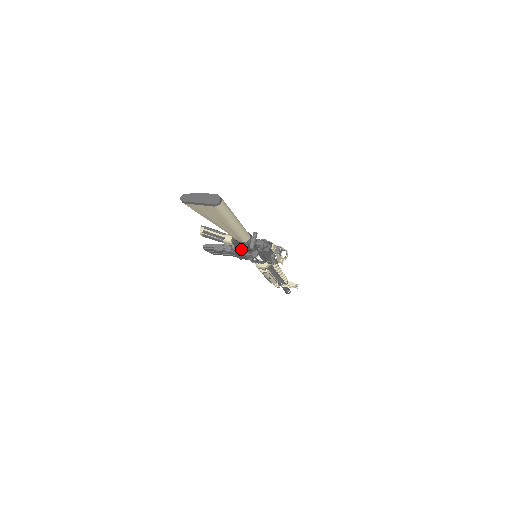
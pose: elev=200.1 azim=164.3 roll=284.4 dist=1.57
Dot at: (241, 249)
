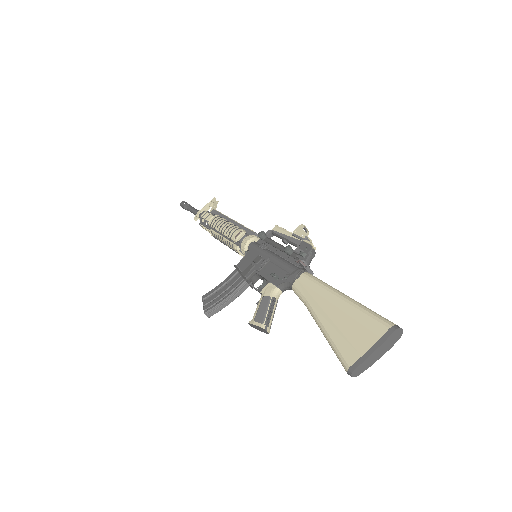
Dot at: occluded
